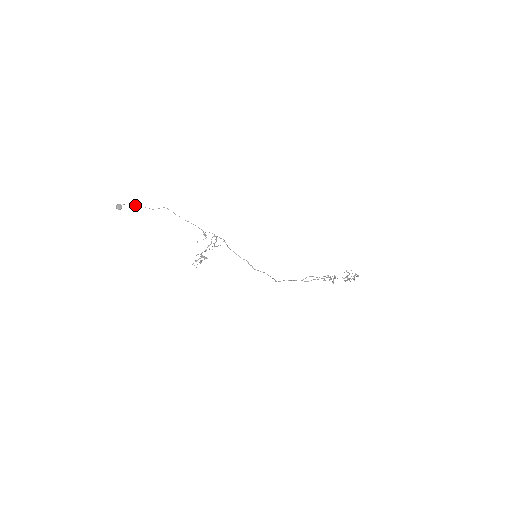
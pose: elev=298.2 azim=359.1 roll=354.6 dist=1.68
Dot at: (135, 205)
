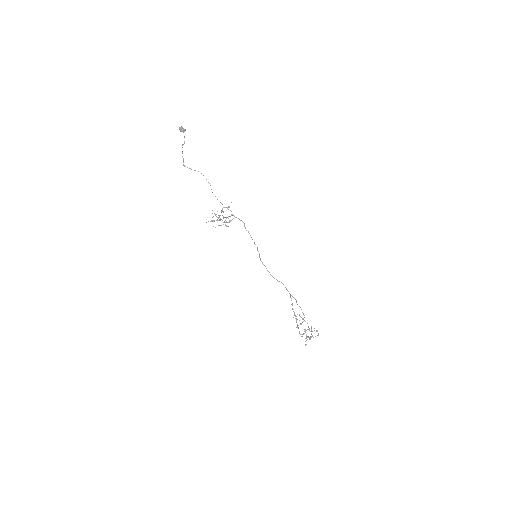
Dot at: occluded
